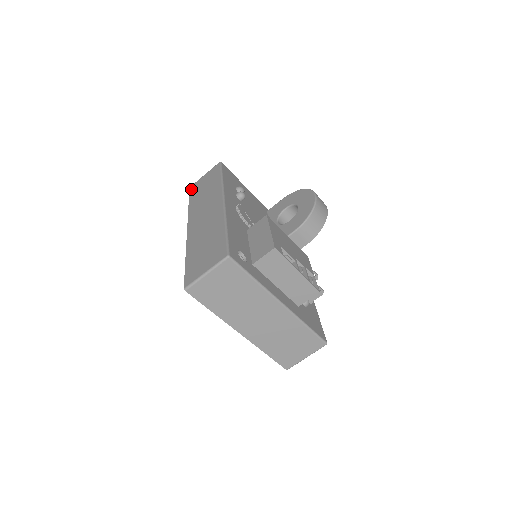
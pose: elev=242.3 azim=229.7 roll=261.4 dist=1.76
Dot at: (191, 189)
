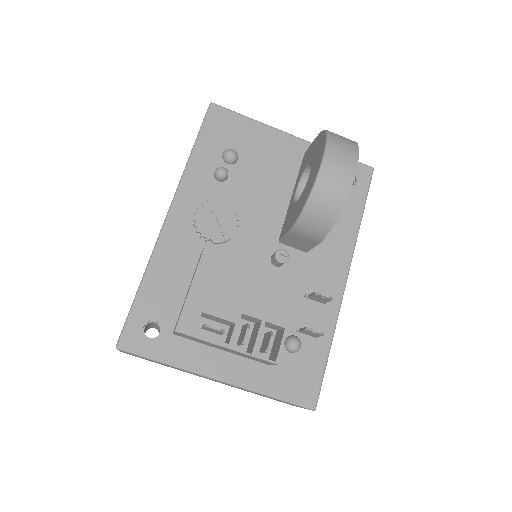
Dot at: occluded
